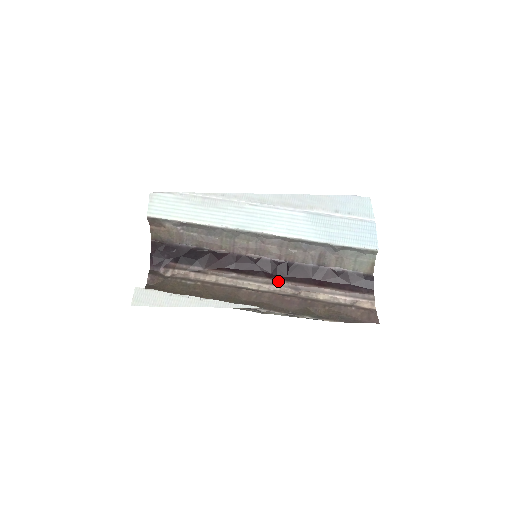
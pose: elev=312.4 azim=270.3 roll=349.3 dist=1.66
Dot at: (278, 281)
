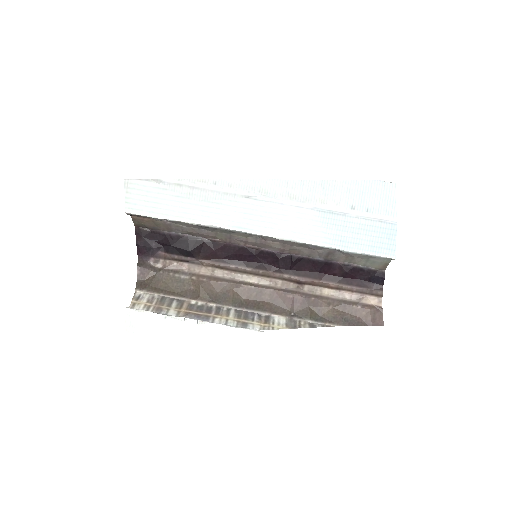
Dot at: (280, 275)
